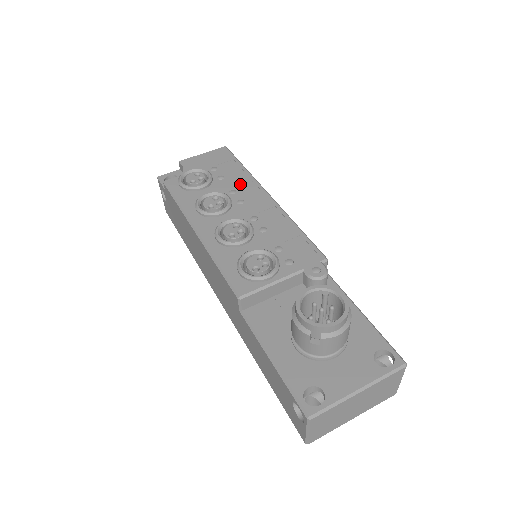
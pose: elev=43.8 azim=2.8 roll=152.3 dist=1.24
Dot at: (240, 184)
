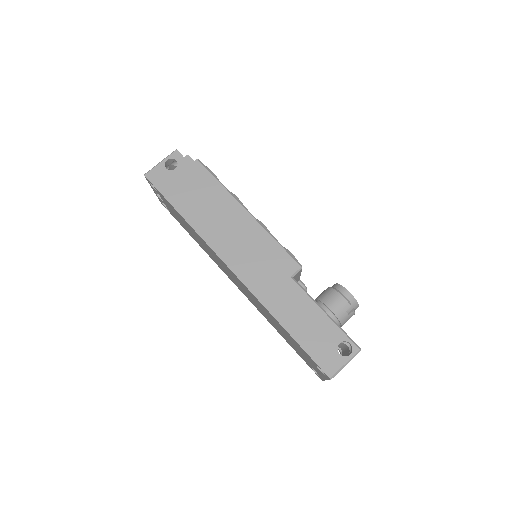
Dot at: occluded
